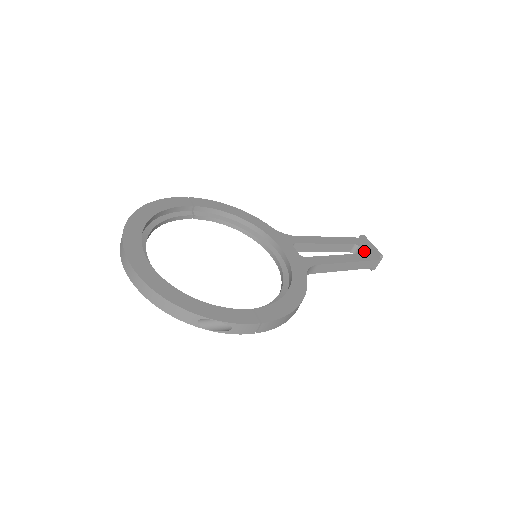
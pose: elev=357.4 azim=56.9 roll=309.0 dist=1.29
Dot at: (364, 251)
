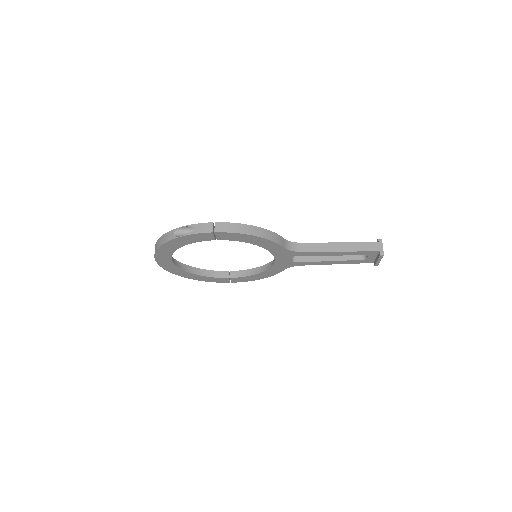
Dot at: occluded
